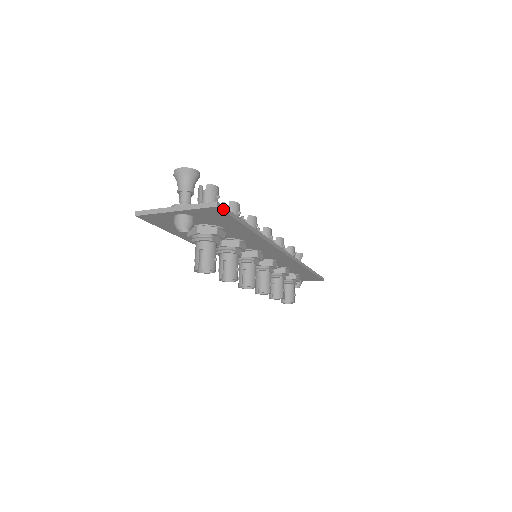
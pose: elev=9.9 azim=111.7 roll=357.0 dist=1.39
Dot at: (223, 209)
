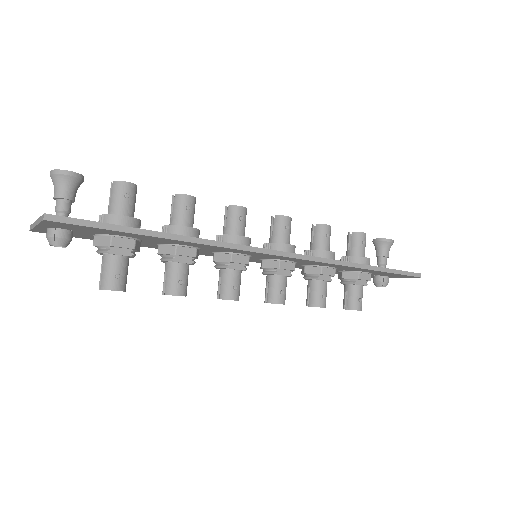
Dot at: (63, 220)
